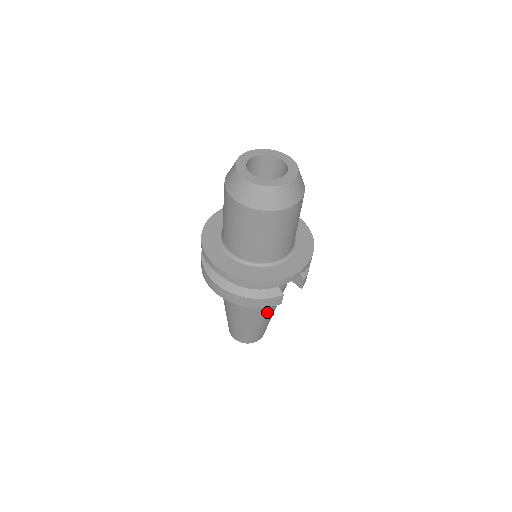
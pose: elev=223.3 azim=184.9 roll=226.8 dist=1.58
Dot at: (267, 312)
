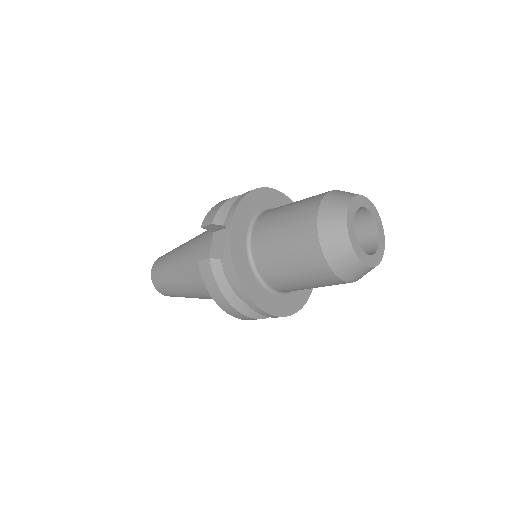
Dot at: occluded
